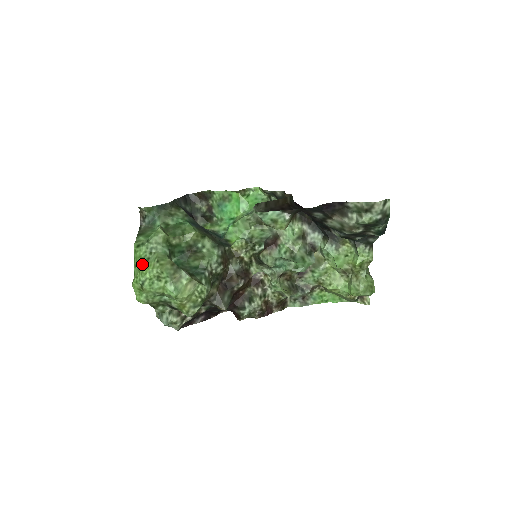
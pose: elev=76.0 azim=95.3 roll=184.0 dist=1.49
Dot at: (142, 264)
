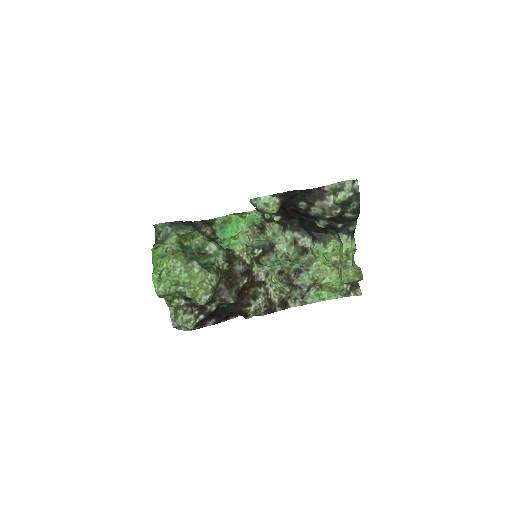
Dot at: (159, 259)
